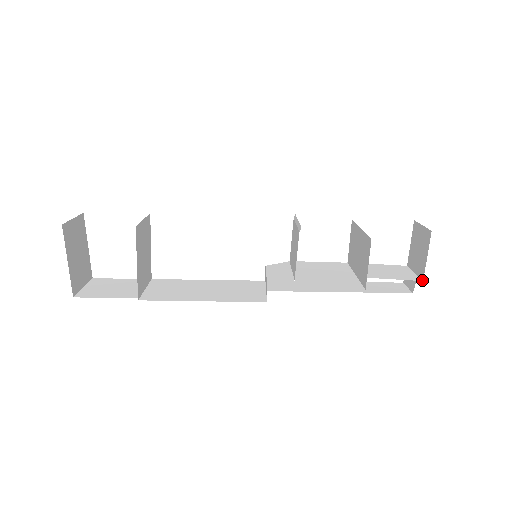
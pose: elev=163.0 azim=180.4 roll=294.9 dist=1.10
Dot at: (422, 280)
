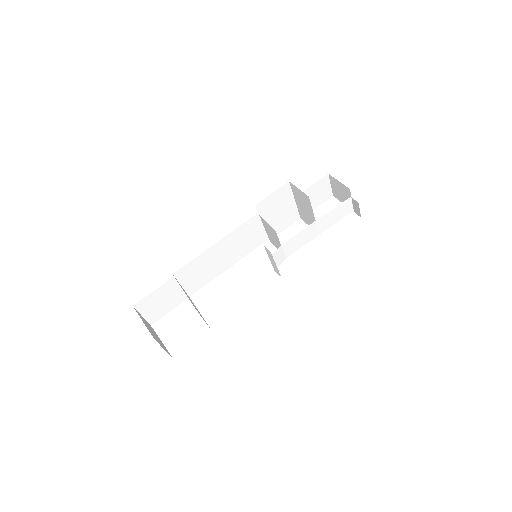
Dot at: occluded
